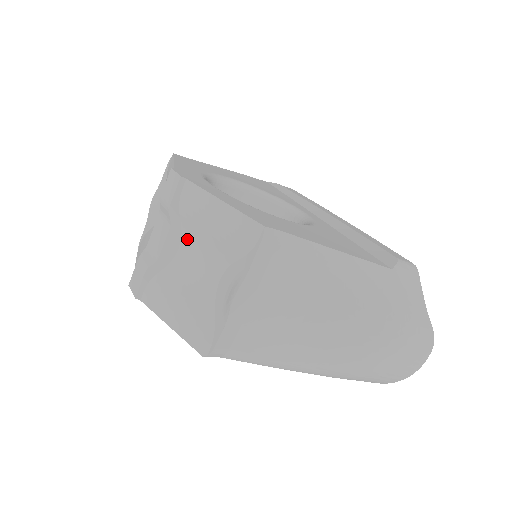
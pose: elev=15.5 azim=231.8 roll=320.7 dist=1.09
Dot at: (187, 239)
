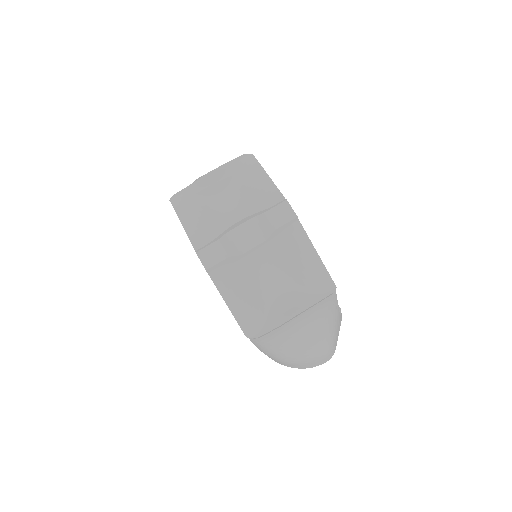
Dot at: (271, 254)
